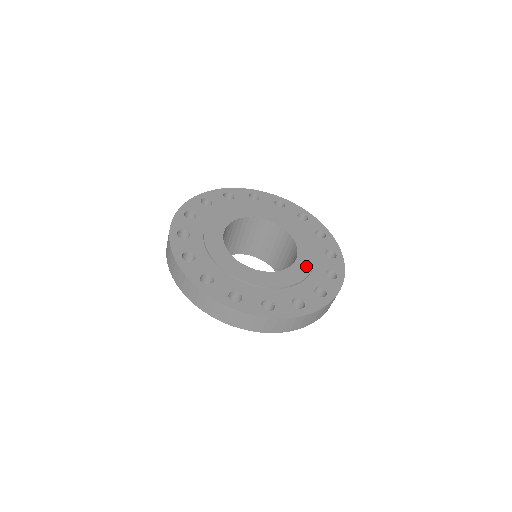
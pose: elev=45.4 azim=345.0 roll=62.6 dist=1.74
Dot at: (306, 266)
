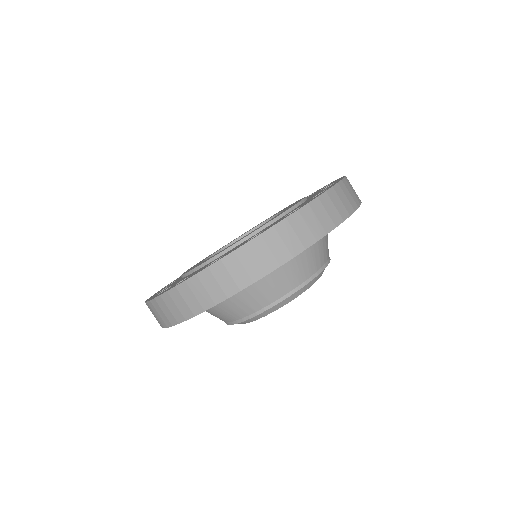
Dot at: occluded
